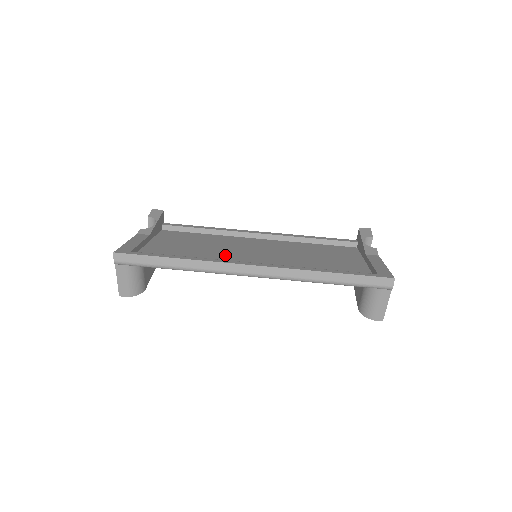
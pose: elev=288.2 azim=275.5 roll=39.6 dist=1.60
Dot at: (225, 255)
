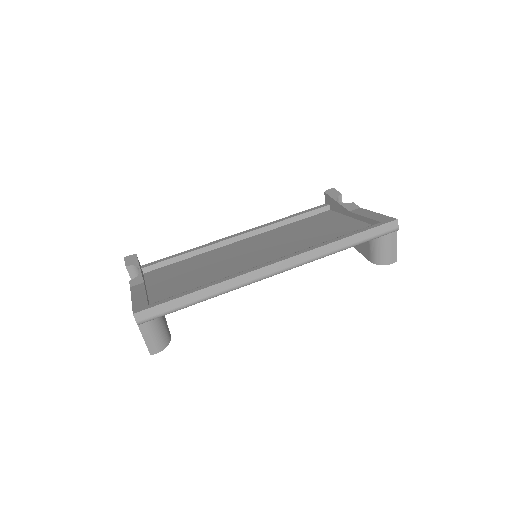
Dot at: (232, 267)
